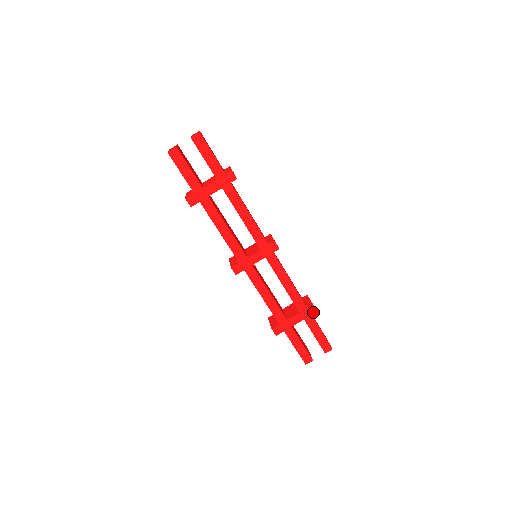
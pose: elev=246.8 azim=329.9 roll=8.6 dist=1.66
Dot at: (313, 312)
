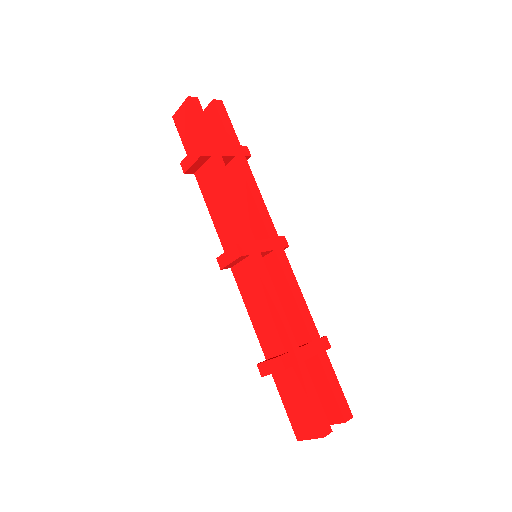
Dot at: (327, 347)
